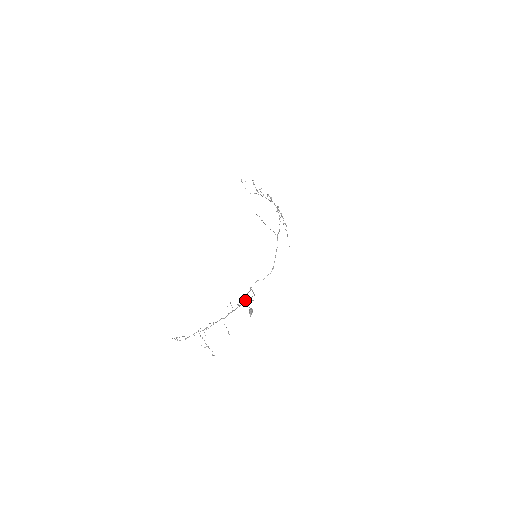
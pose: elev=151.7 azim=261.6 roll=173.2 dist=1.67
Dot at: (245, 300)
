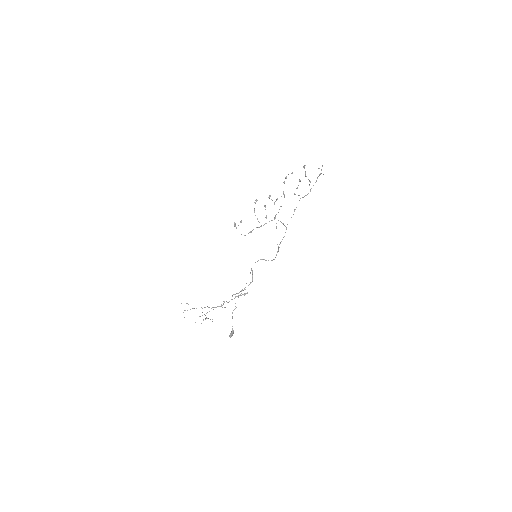
Dot at: occluded
